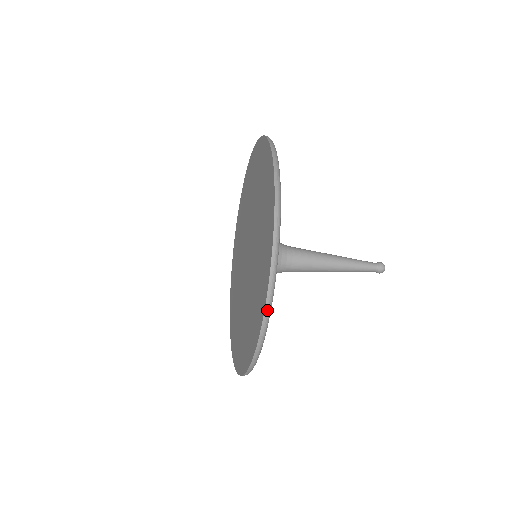
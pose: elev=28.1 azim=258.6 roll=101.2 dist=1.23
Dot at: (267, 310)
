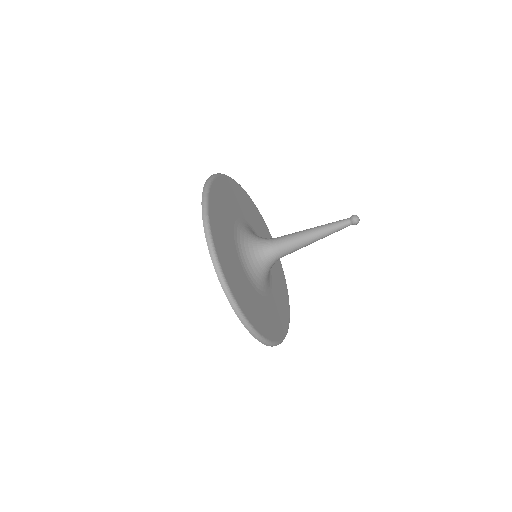
Dot at: (205, 189)
